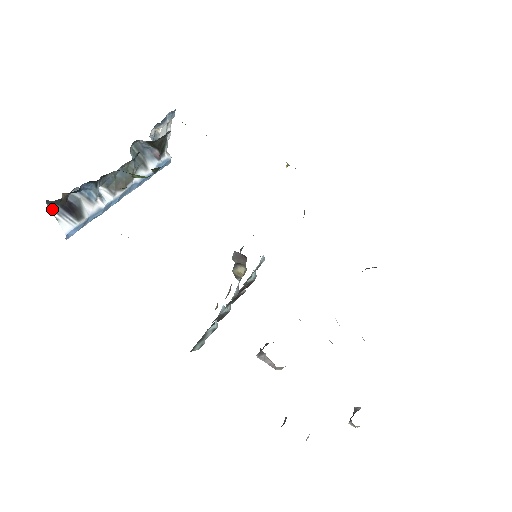
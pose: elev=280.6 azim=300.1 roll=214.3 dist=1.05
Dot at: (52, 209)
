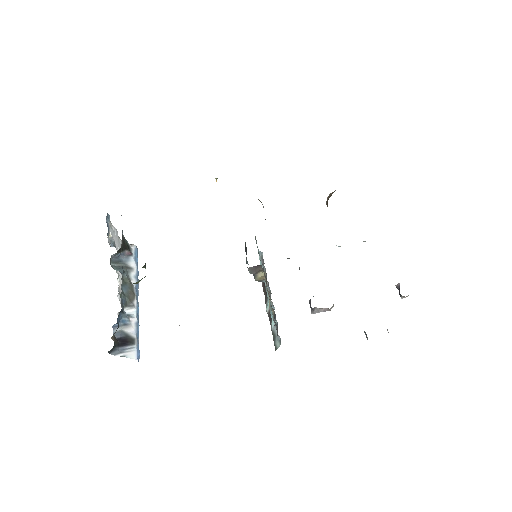
Dot at: (115, 353)
